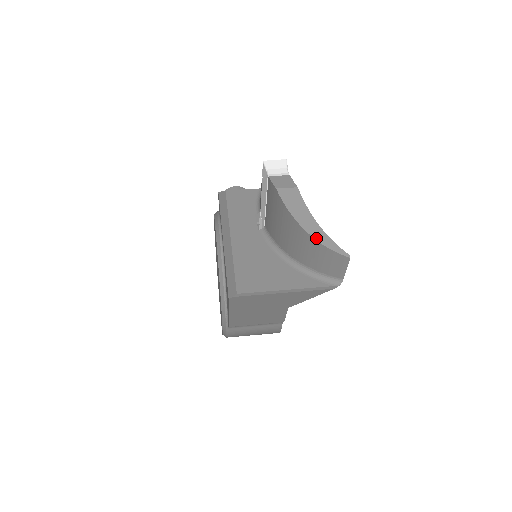
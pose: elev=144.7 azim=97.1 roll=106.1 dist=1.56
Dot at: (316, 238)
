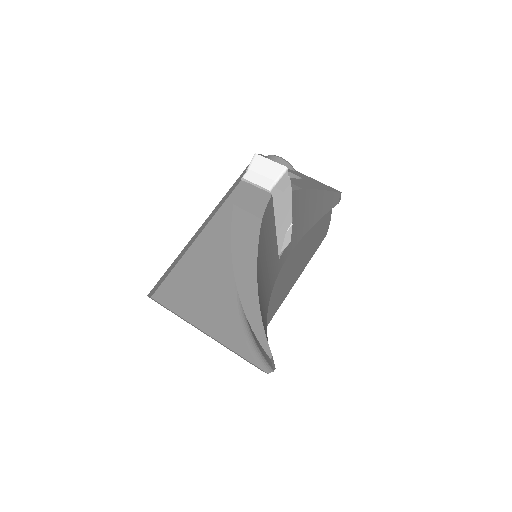
Dot at: (243, 303)
